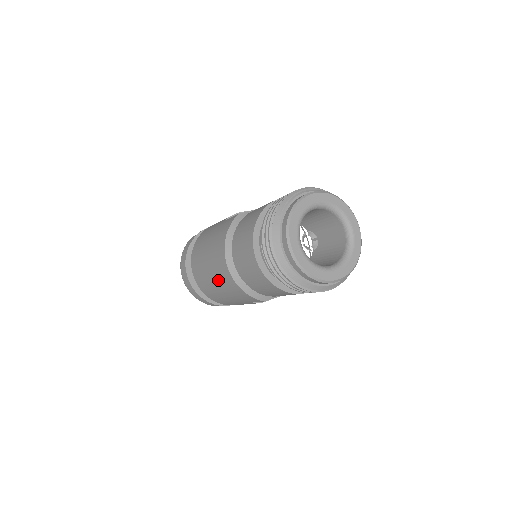
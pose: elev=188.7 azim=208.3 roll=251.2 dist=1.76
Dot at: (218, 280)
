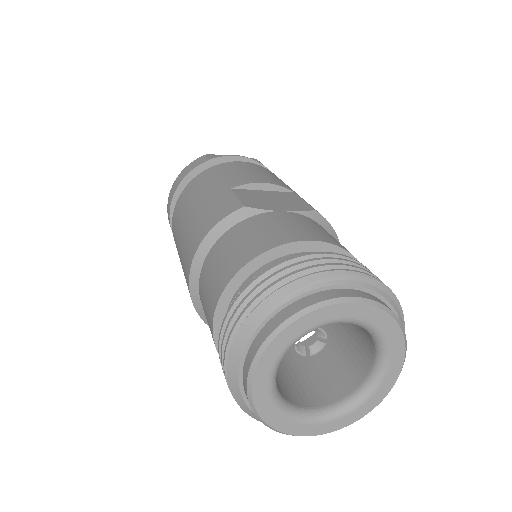
Dot at: occluded
